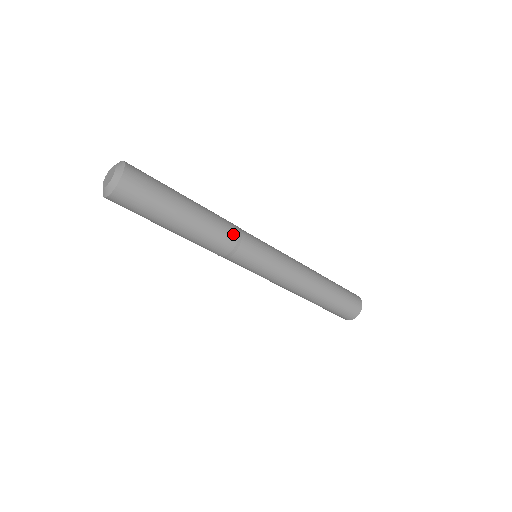
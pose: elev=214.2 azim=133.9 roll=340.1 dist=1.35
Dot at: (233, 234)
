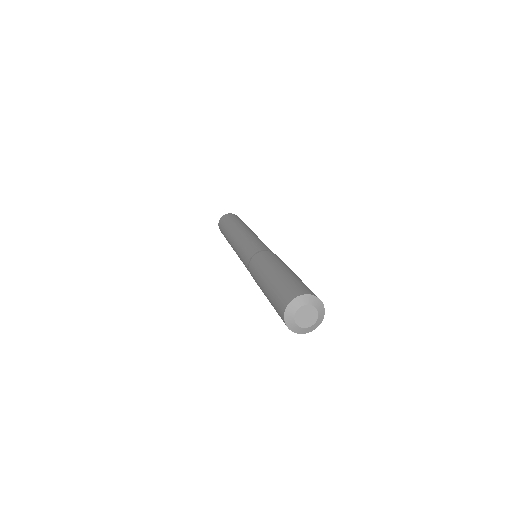
Dot at: occluded
